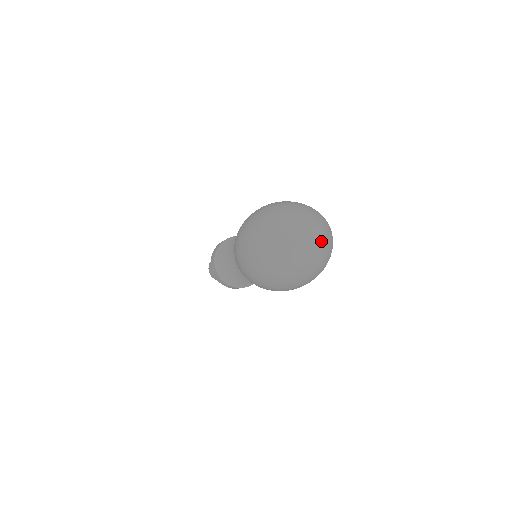
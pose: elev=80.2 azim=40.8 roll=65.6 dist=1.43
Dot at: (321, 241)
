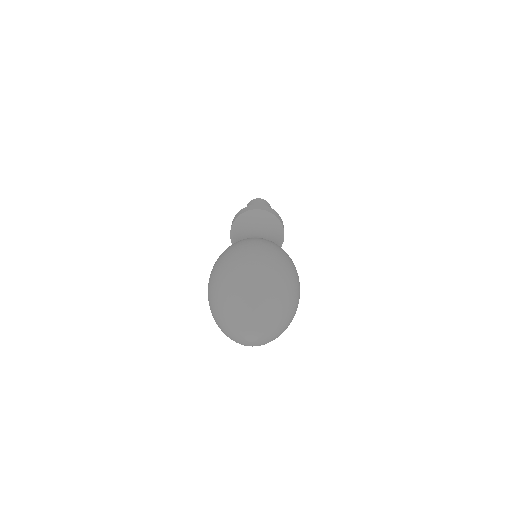
Dot at: (260, 336)
